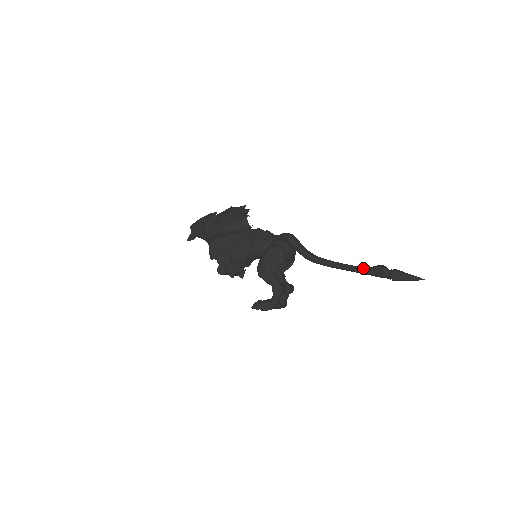
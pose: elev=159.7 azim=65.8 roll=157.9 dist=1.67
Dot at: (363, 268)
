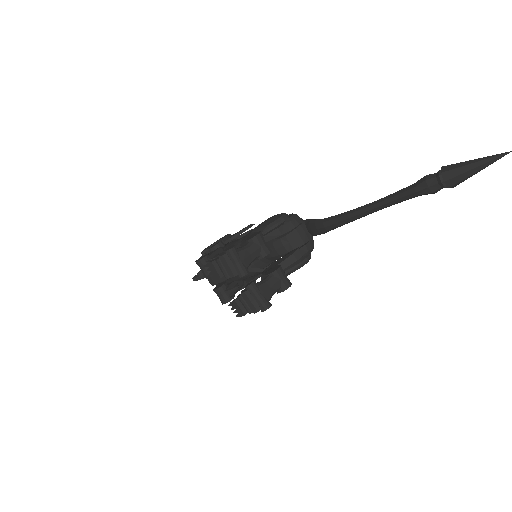
Dot at: (396, 192)
